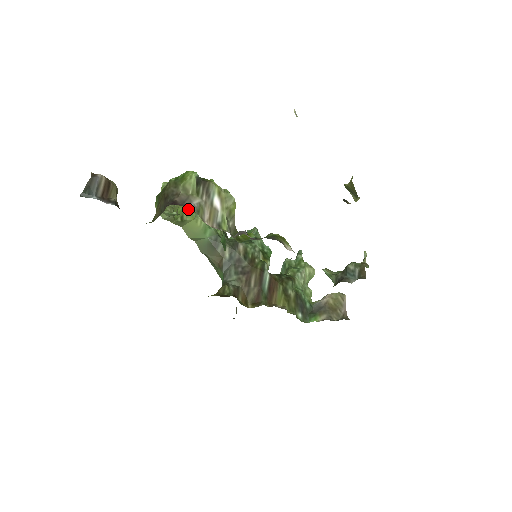
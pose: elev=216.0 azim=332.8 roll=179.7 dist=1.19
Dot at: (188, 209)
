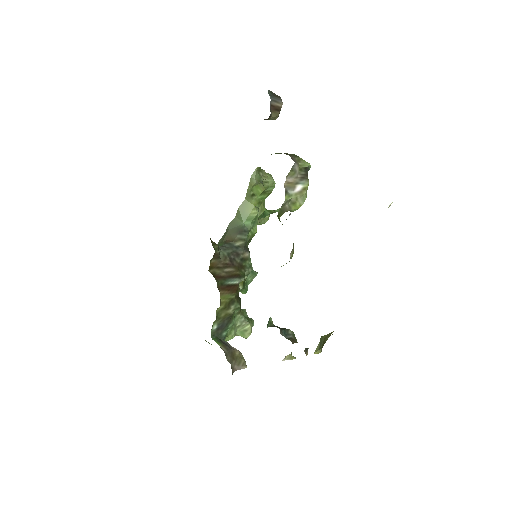
Dot at: (260, 200)
